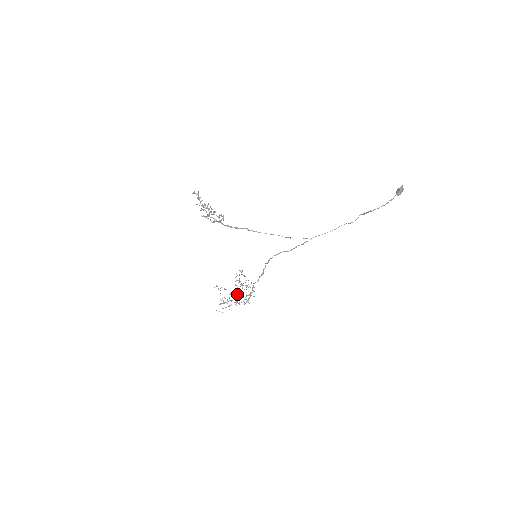
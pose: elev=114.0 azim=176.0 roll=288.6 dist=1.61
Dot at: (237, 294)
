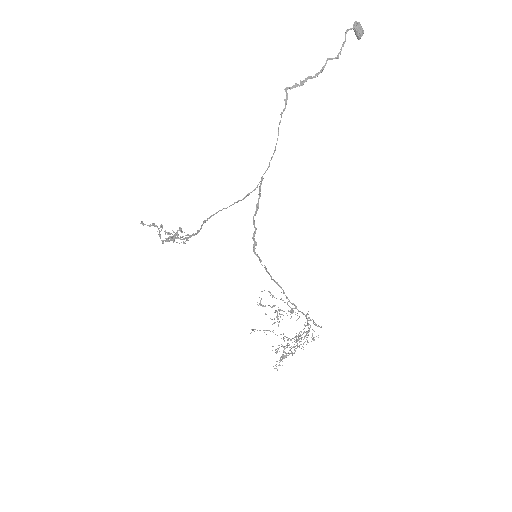
Dot at: occluded
